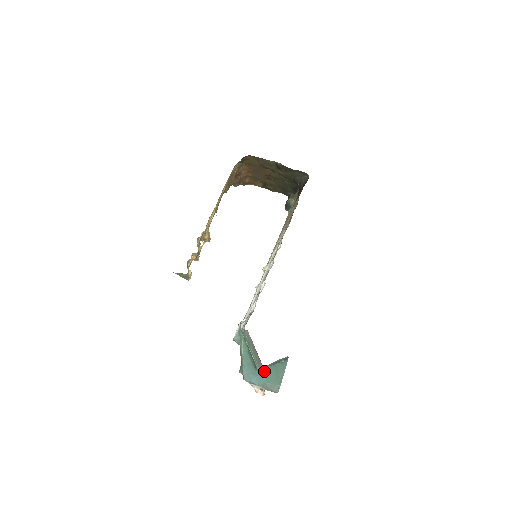
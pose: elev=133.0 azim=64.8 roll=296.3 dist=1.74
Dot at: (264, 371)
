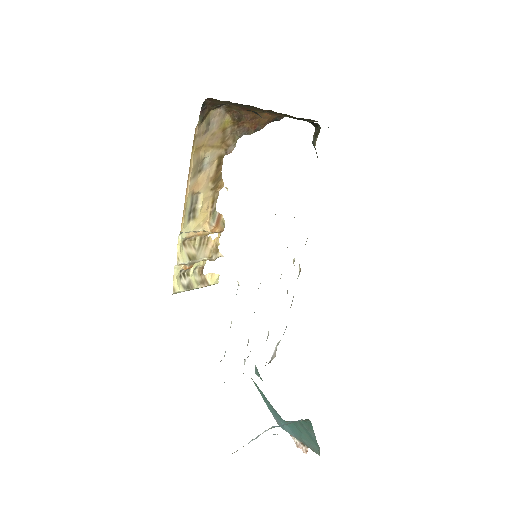
Dot at: (293, 424)
